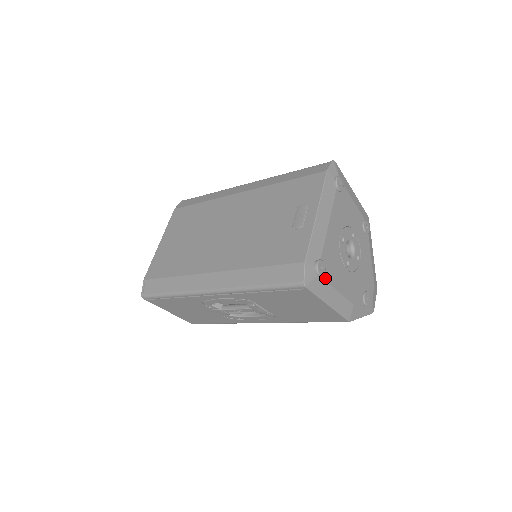
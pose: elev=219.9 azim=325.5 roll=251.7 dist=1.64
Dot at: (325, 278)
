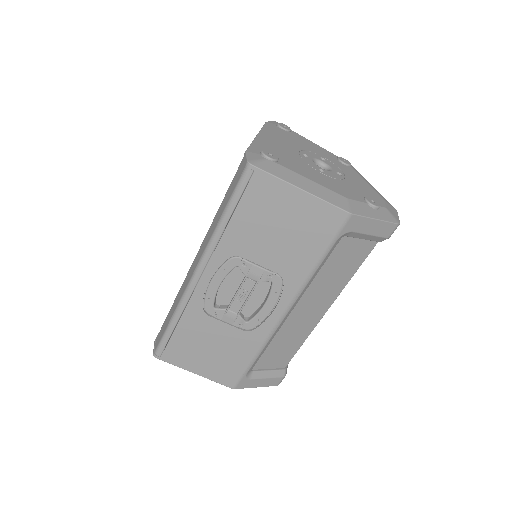
Dot at: (282, 165)
